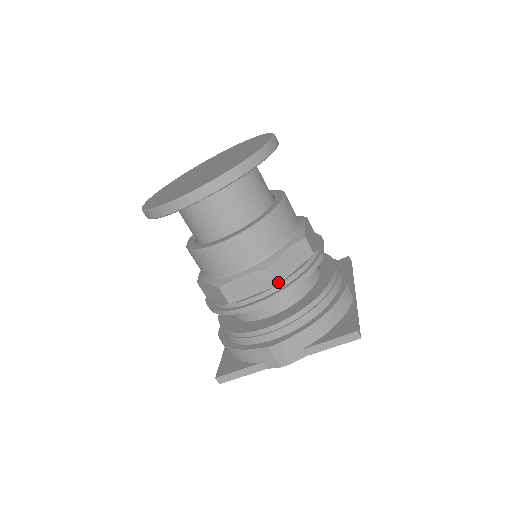
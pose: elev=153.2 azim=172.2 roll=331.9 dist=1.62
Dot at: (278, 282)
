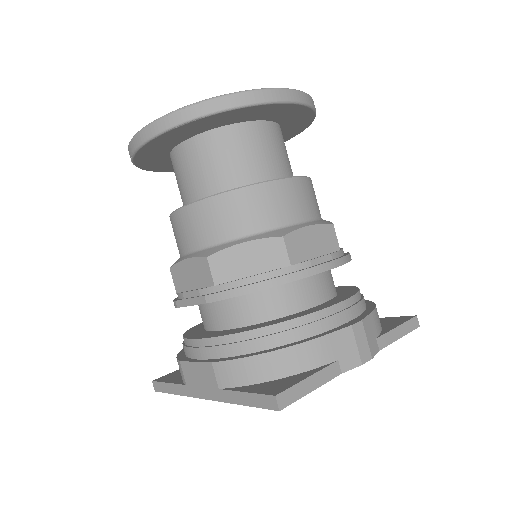
Dot at: (339, 247)
